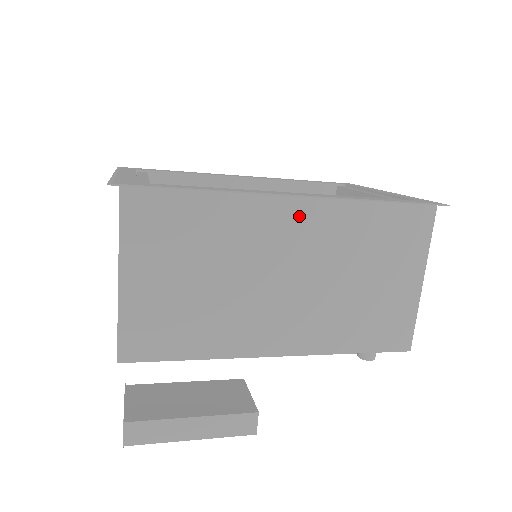
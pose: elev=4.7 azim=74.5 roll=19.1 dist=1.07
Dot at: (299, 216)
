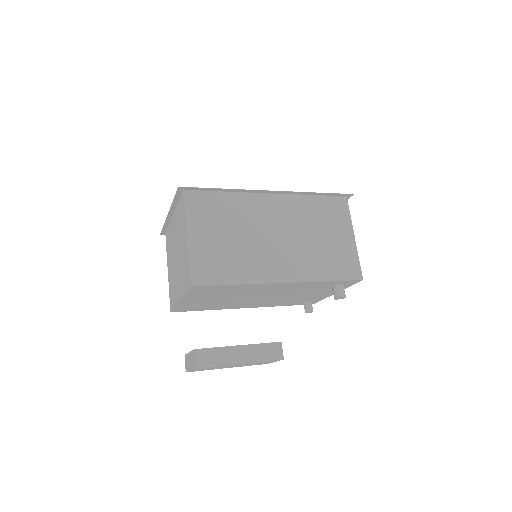
Dot at: (275, 203)
